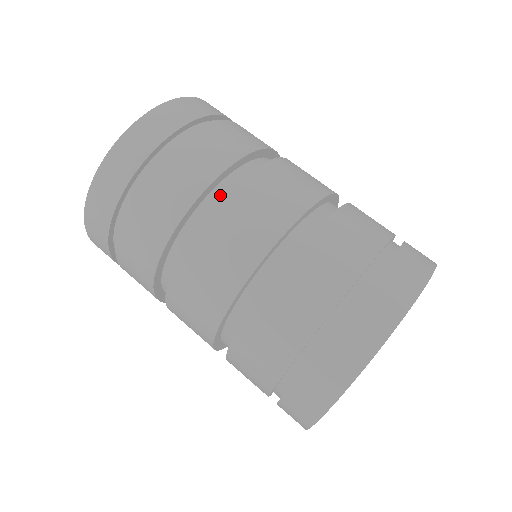
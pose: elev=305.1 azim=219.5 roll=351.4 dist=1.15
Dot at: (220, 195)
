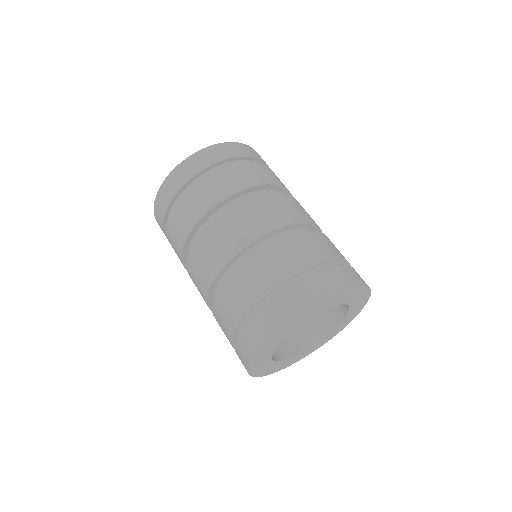
Dot at: occluded
